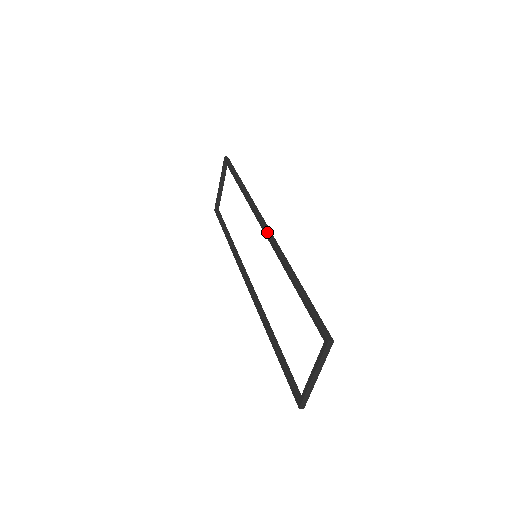
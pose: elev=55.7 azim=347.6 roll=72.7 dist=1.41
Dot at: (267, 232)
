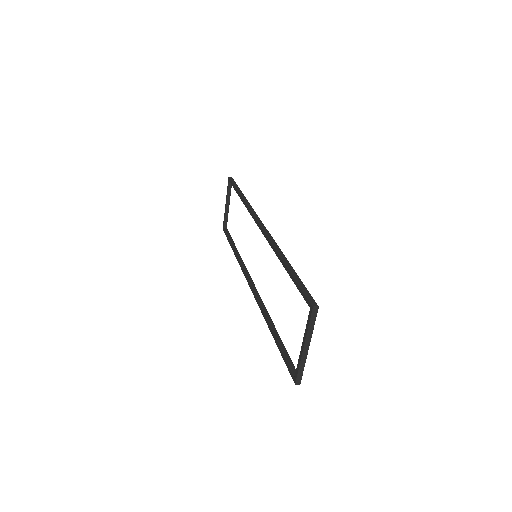
Dot at: (263, 229)
